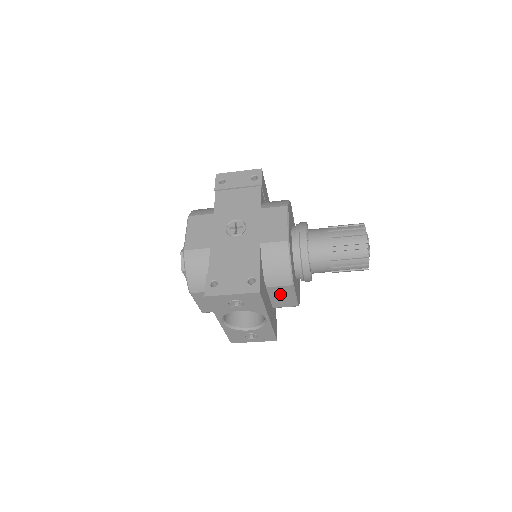
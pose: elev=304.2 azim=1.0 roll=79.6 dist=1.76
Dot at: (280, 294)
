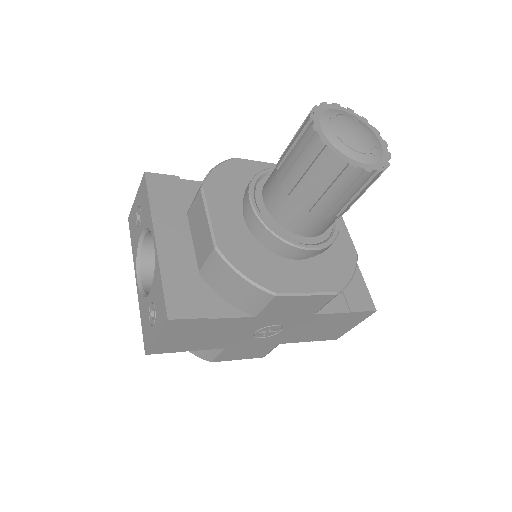
Dot at: (198, 223)
